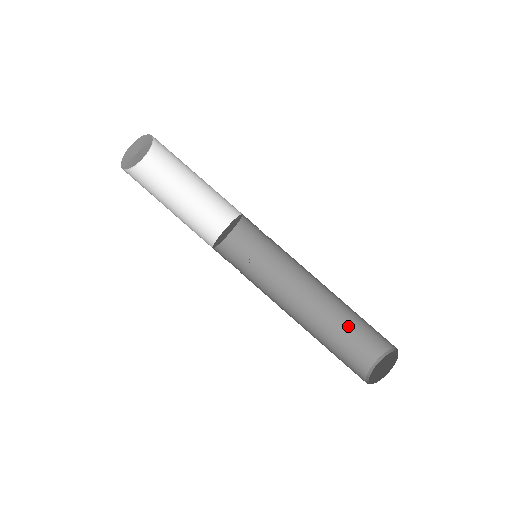
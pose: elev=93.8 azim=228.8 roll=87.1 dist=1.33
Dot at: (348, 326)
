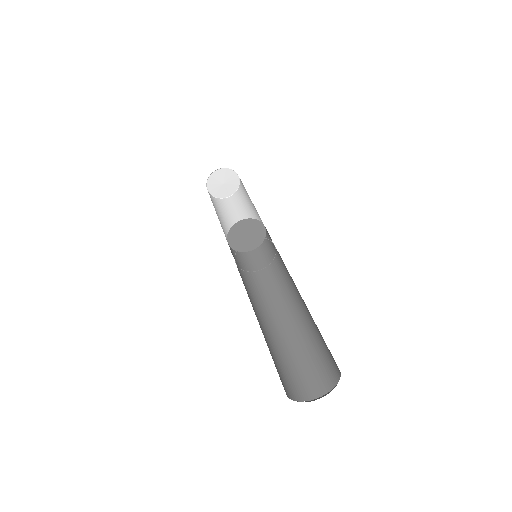
Dot at: (279, 357)
